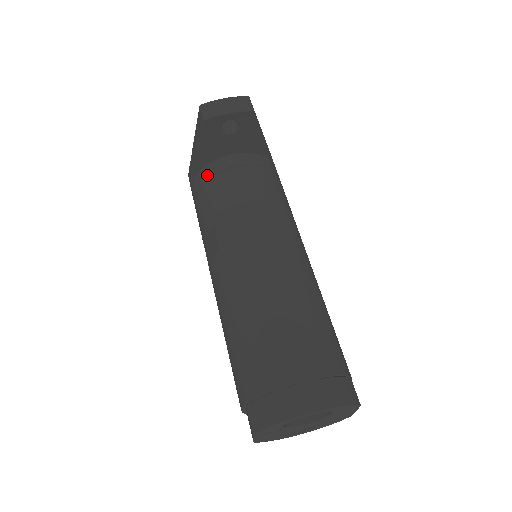
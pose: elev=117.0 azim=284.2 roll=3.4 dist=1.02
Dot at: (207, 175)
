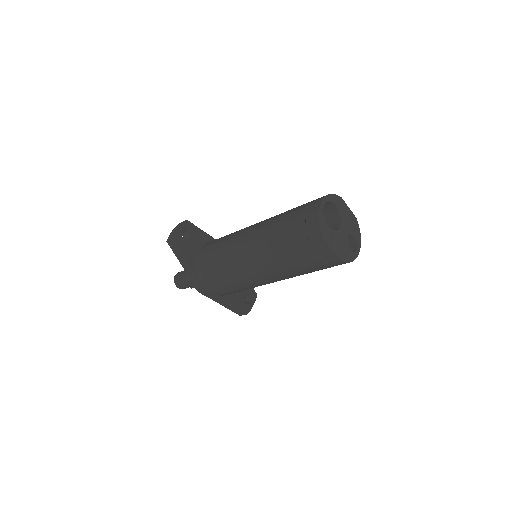
Dot at: (200, 264)
